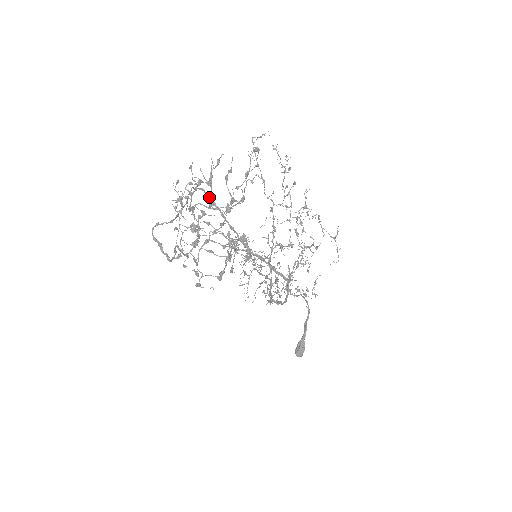
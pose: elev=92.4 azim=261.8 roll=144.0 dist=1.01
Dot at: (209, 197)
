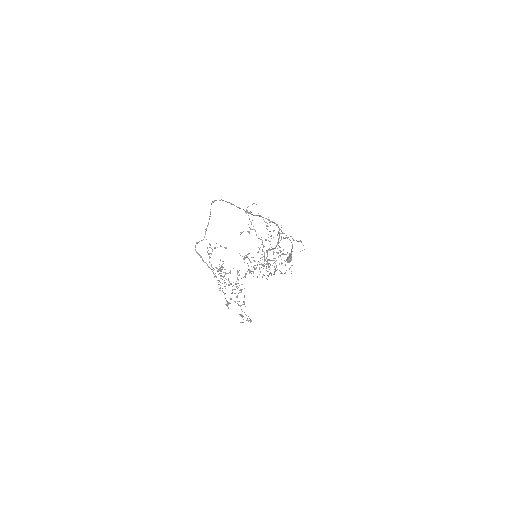
Dot at: (222, 200)
